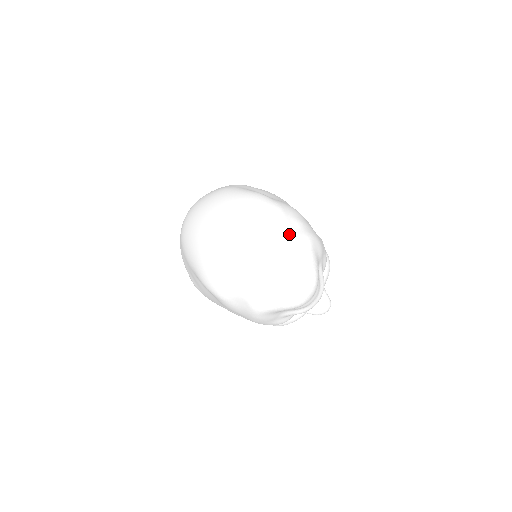
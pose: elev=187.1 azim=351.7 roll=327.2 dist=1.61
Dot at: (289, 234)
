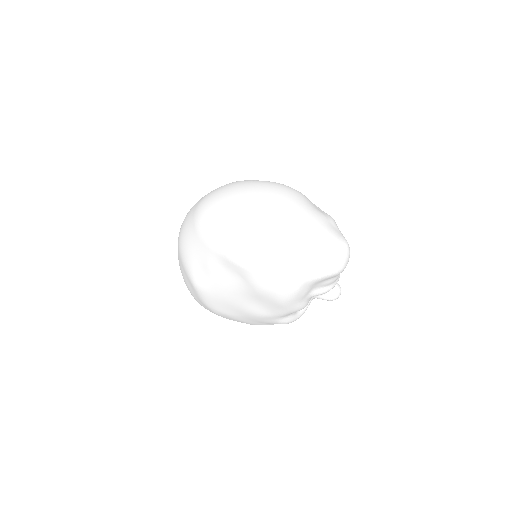
Dot at: (319, 211)
